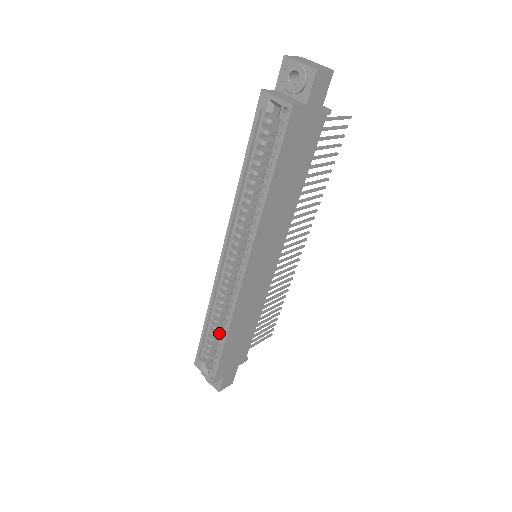
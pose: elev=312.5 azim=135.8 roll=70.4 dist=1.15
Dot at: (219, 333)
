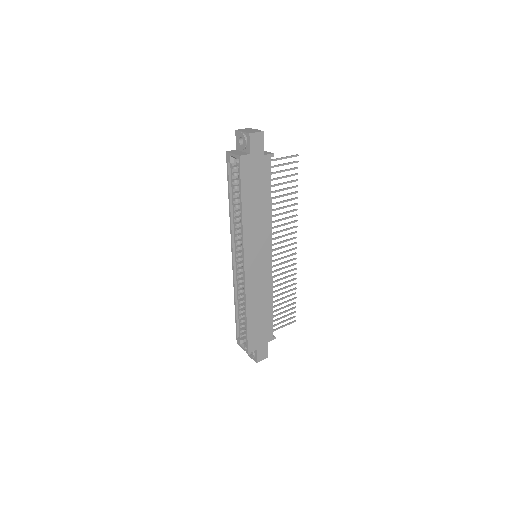
Dot at: occluded
